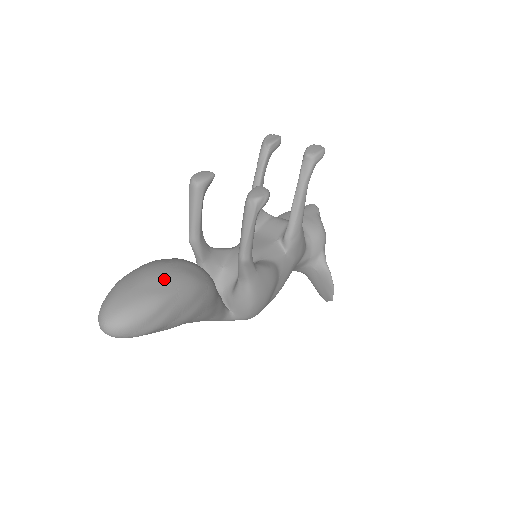
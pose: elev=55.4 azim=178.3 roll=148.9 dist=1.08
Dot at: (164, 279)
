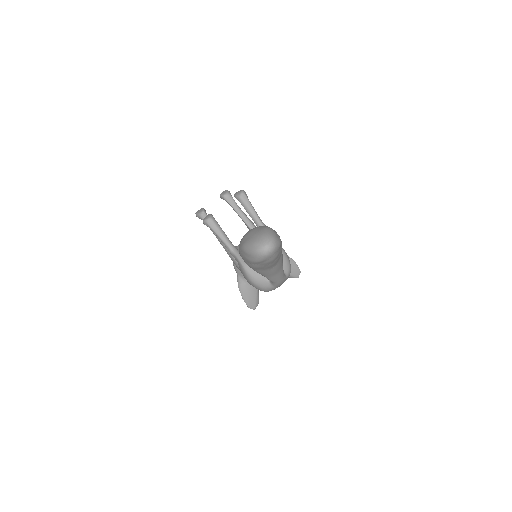
Dot at: (258, 227)
